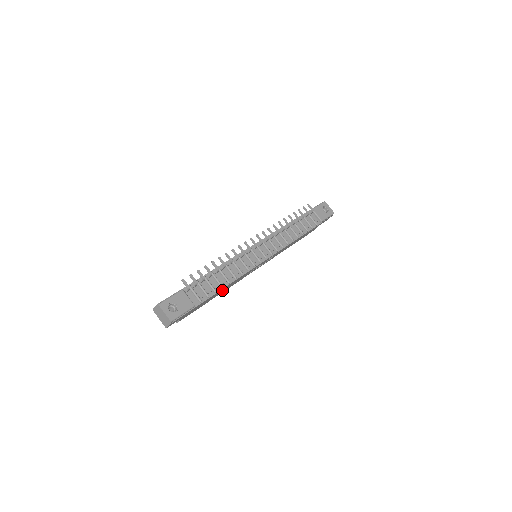
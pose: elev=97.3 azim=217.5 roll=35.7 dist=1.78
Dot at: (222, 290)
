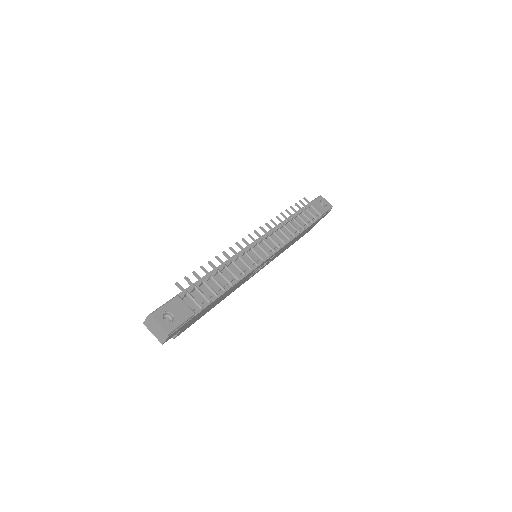
Dot at: (223, 295)
